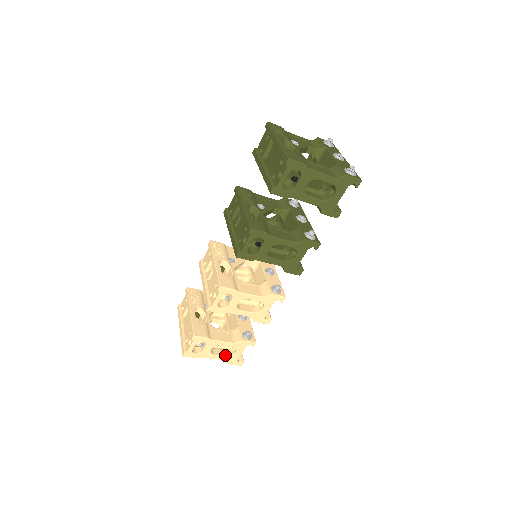
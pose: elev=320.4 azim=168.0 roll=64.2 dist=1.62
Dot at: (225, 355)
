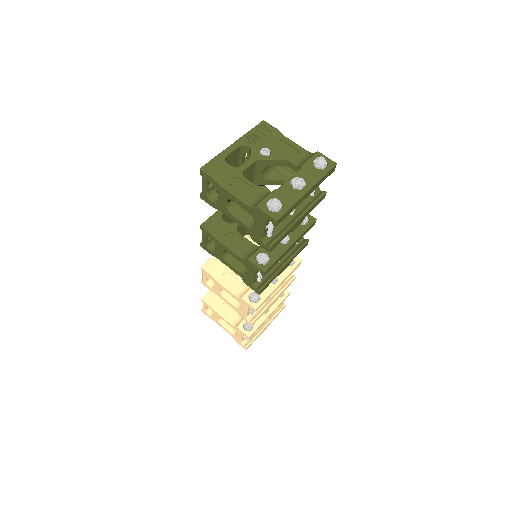
Dot at: (232, 331)
